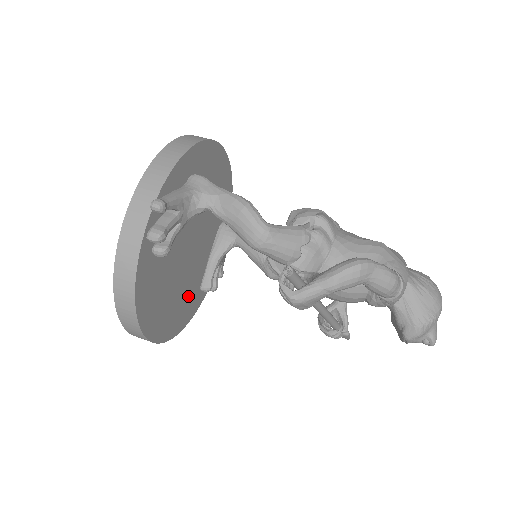
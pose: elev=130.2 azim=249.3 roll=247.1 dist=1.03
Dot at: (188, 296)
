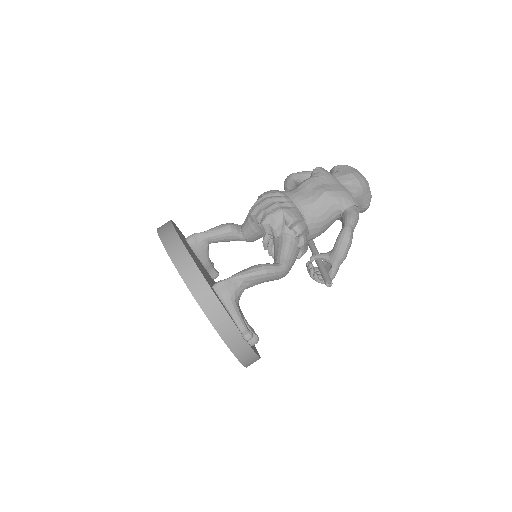
Dot at: occluded
